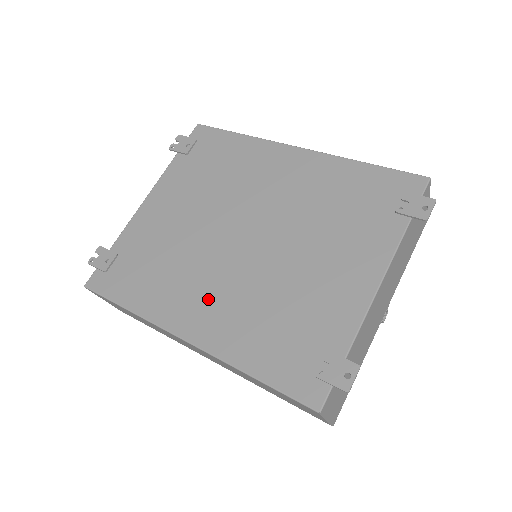
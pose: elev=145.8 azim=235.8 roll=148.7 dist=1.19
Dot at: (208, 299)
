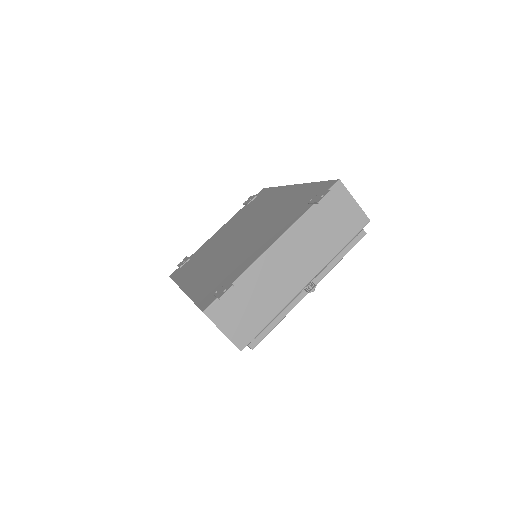
Dot at: (204, 270)
